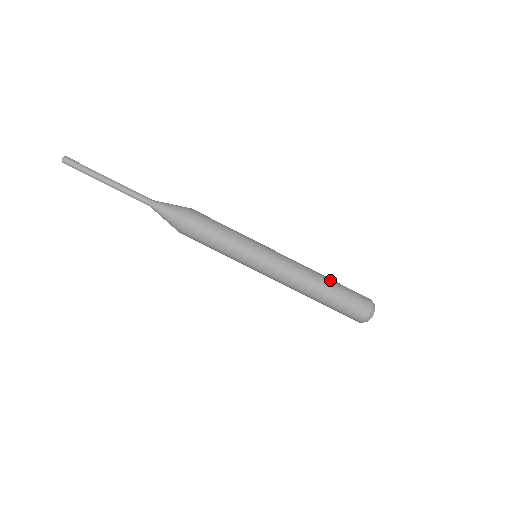
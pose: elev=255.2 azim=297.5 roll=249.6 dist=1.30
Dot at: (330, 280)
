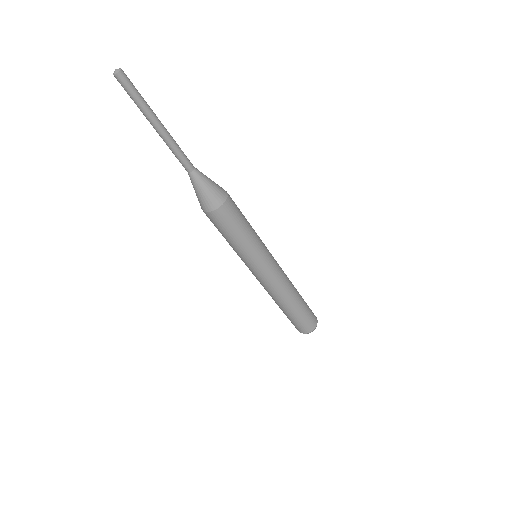
Dot at: occluded
